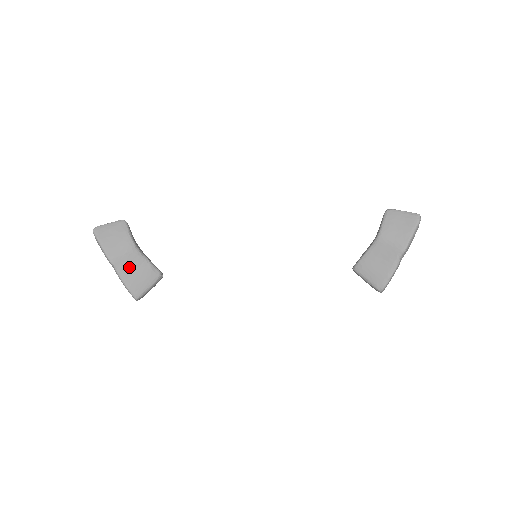
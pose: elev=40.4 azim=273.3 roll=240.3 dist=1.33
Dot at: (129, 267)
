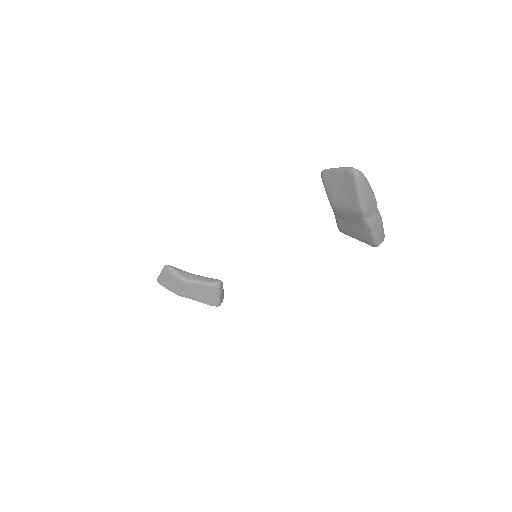
Dot at: (195, 293)
